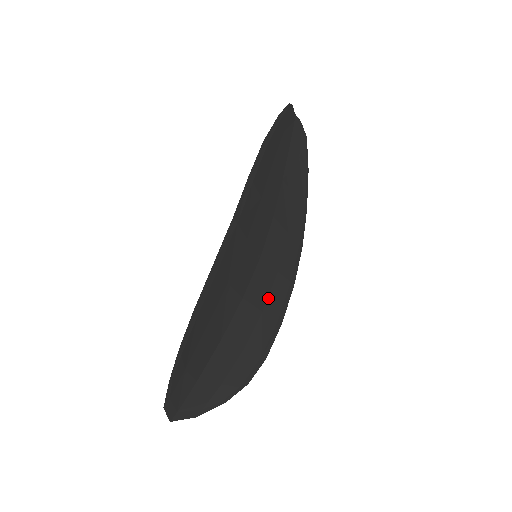
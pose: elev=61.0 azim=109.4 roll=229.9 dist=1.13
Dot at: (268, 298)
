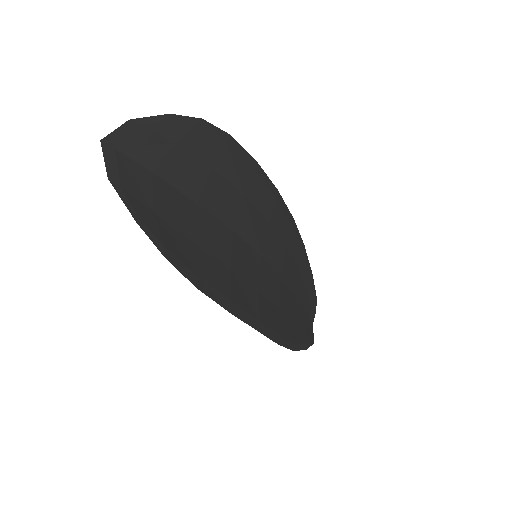
Dot at: (240, 279)
